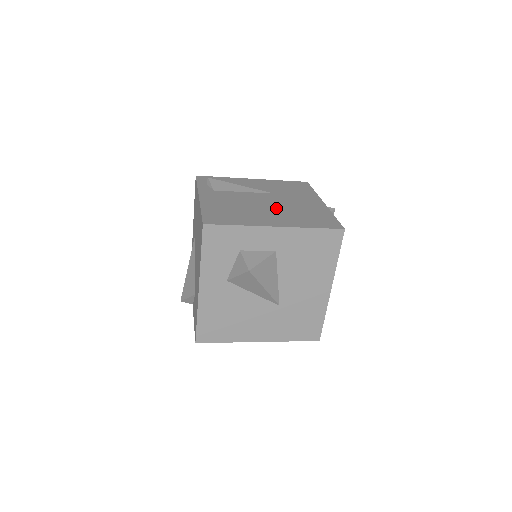
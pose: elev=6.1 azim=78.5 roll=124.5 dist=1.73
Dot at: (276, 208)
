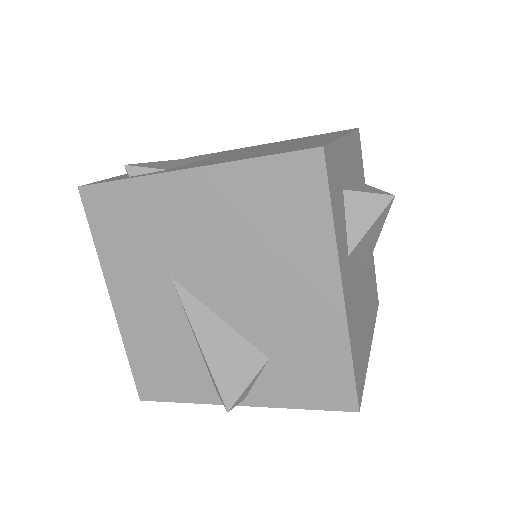
Dot at: occluded
